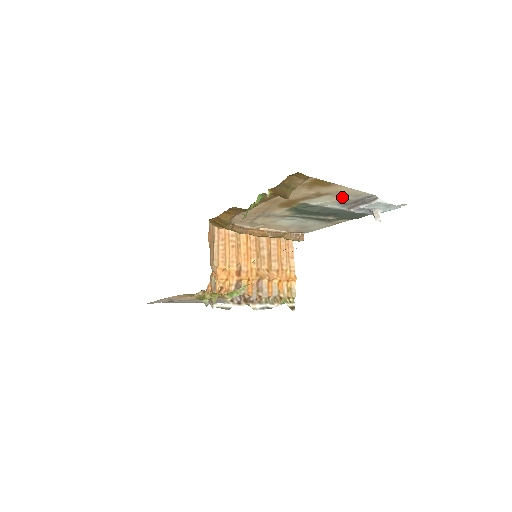
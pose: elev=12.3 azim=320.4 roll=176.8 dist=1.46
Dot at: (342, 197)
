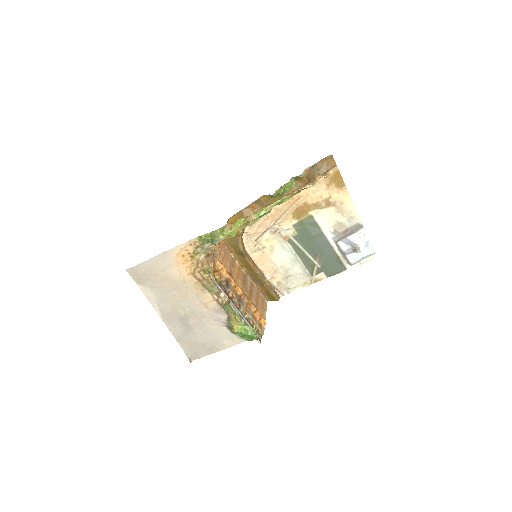
Dot at: (340, 216)
